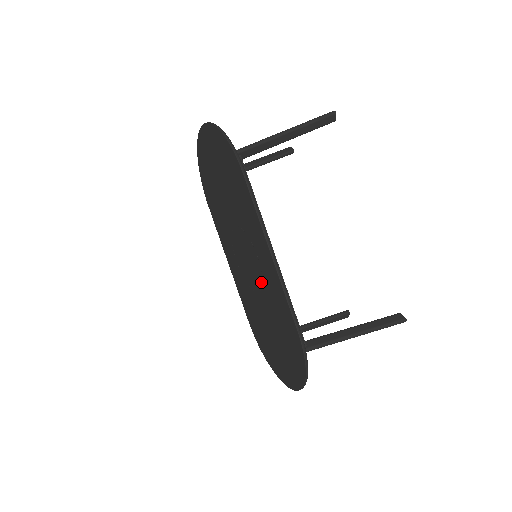
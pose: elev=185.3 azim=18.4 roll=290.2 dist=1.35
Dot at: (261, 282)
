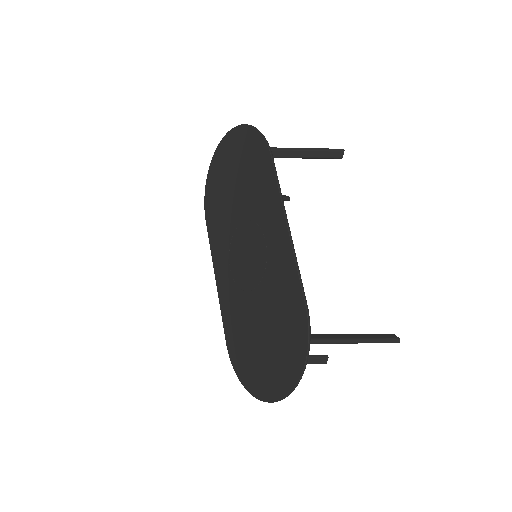
Dot at: (263, 272)
